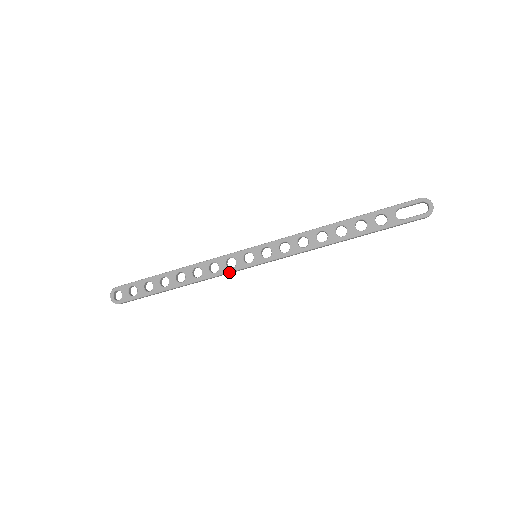
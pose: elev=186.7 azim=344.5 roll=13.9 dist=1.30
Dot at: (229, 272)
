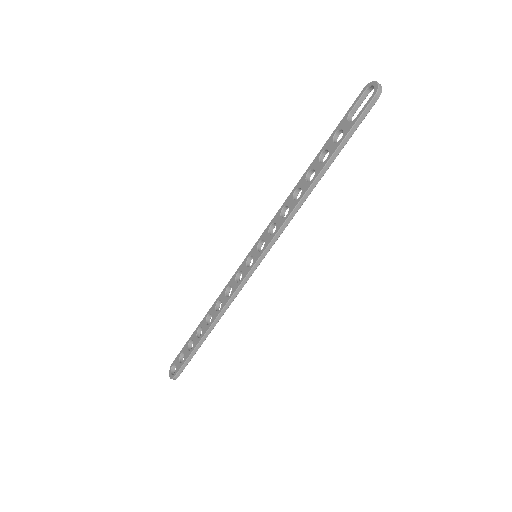
Dot at: (239, 286)
